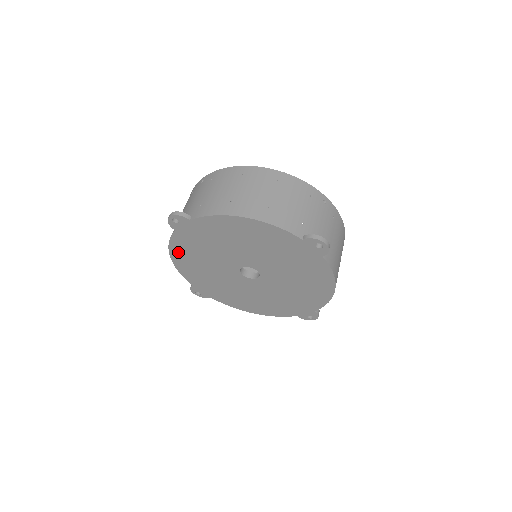
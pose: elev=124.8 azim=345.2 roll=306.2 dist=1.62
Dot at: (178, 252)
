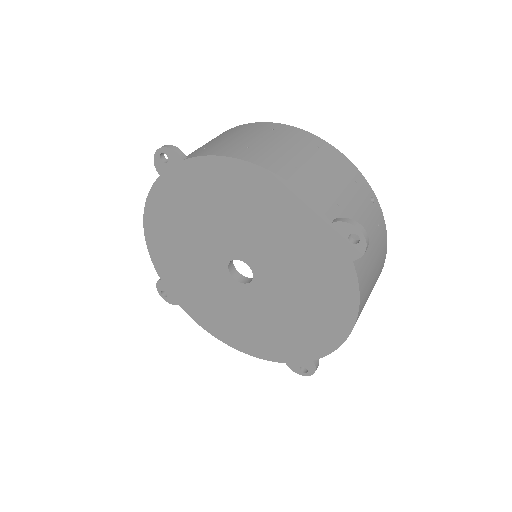
Dot at: (155, 216)
